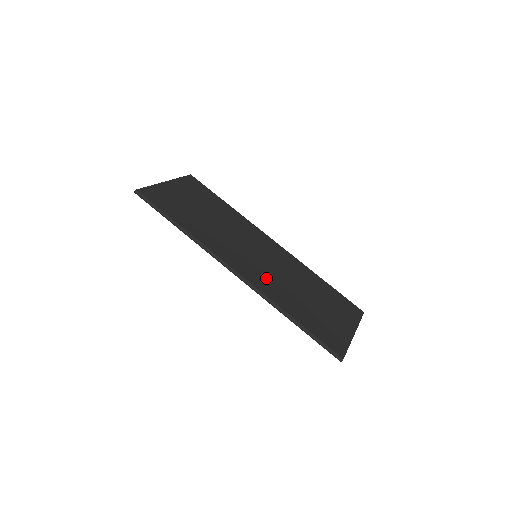
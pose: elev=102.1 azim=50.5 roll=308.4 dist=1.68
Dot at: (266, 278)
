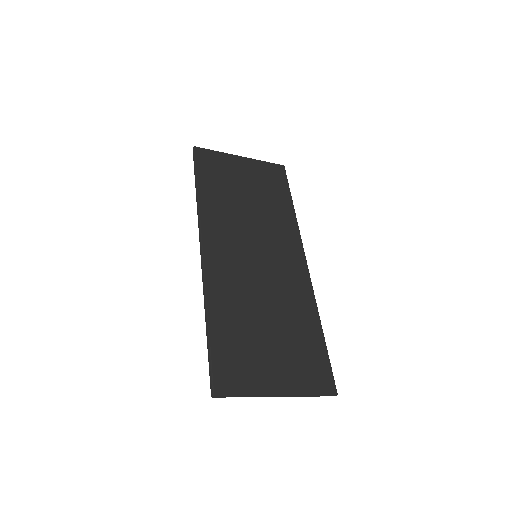
Dot at: (233, 275)
